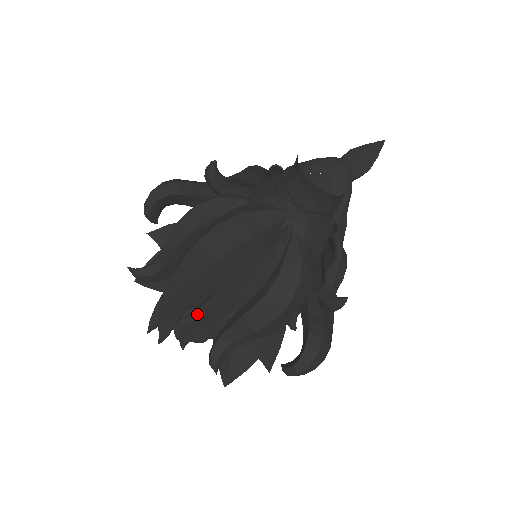
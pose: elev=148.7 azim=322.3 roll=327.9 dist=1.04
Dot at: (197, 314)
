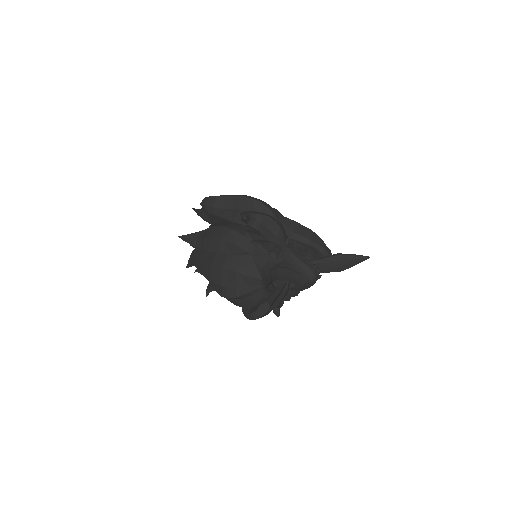
Dot at: occluded
